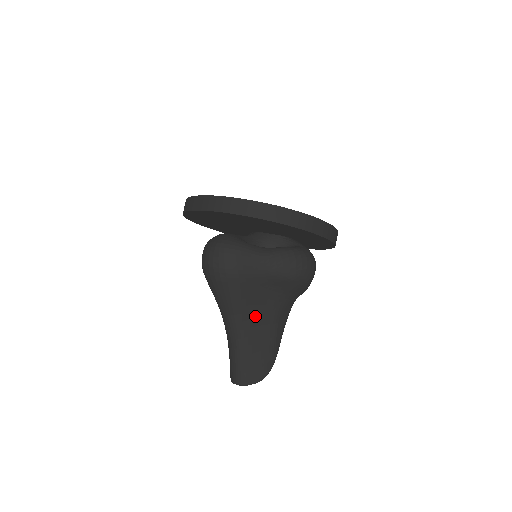
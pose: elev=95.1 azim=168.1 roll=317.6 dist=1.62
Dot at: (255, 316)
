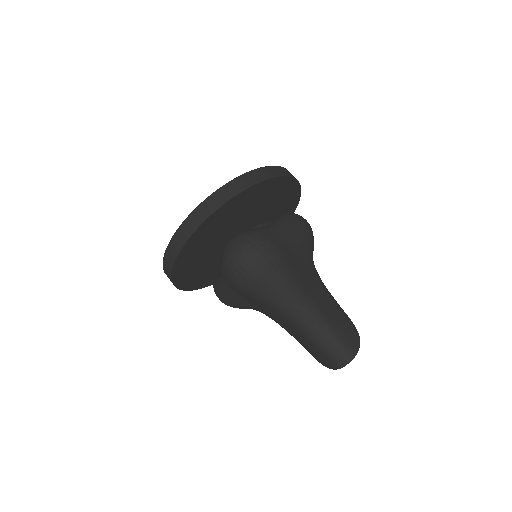
Dot at: (310, 286)
